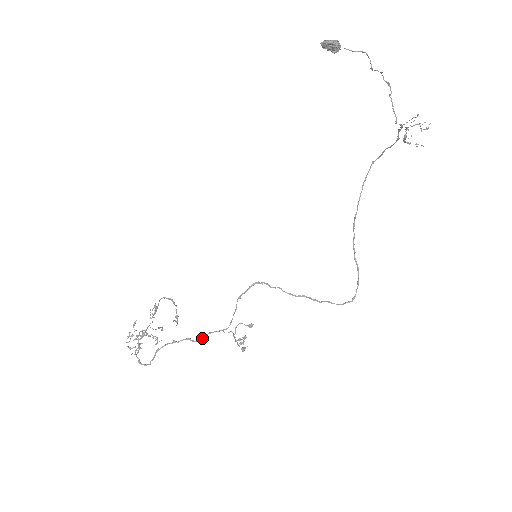
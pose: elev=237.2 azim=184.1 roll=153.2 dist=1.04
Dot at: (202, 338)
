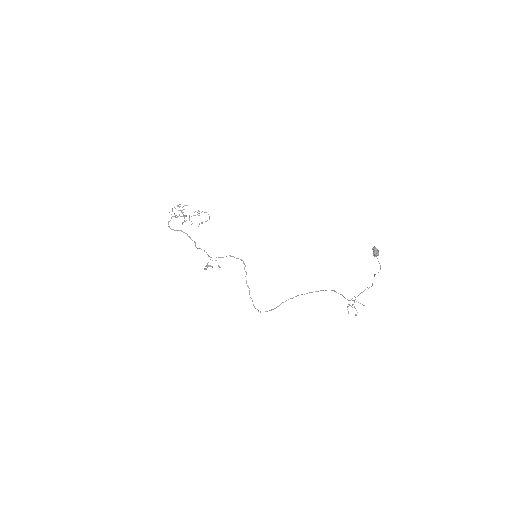
Dot at: occluded
